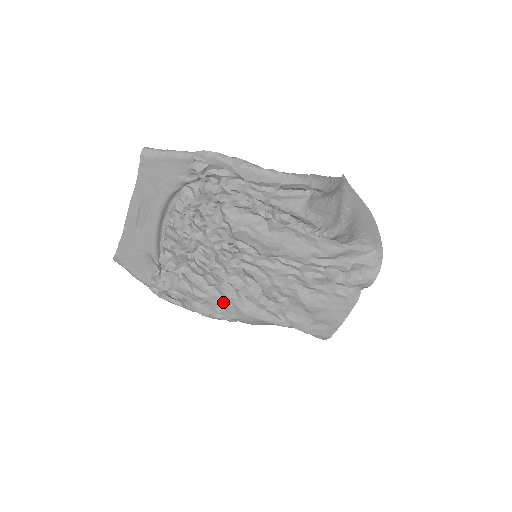
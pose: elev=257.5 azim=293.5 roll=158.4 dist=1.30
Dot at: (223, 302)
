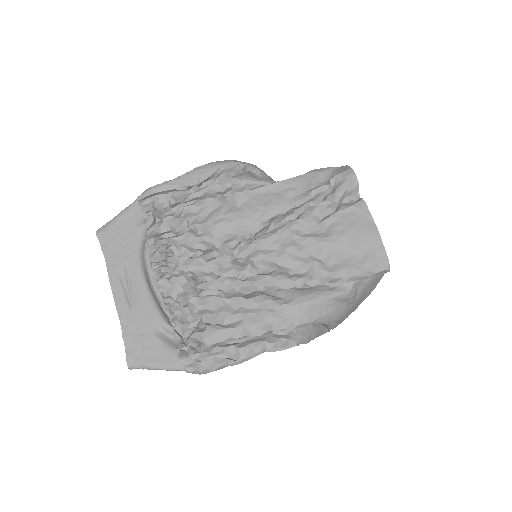
Dot at: (262, 313)
